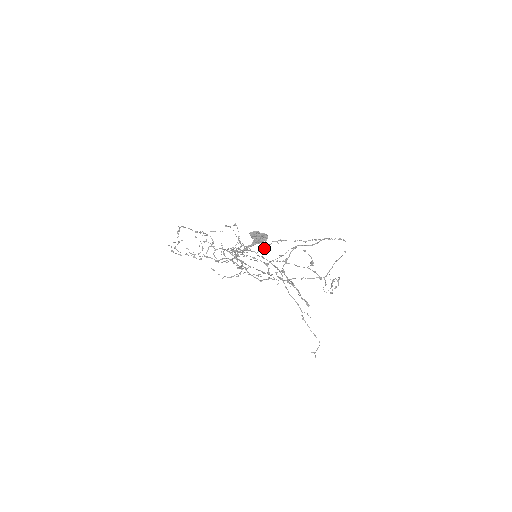
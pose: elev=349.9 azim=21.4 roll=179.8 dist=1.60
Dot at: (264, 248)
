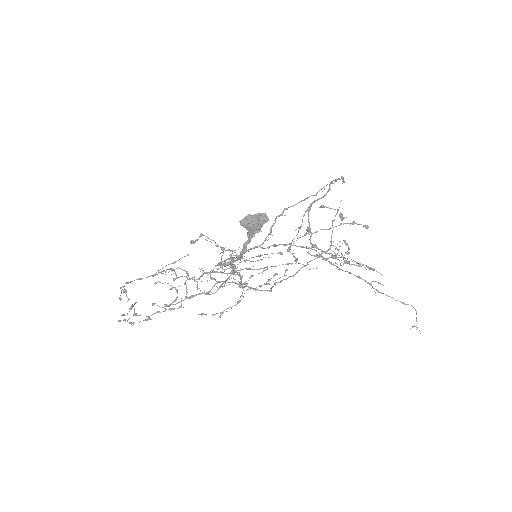
Dot at: (269, 233)
